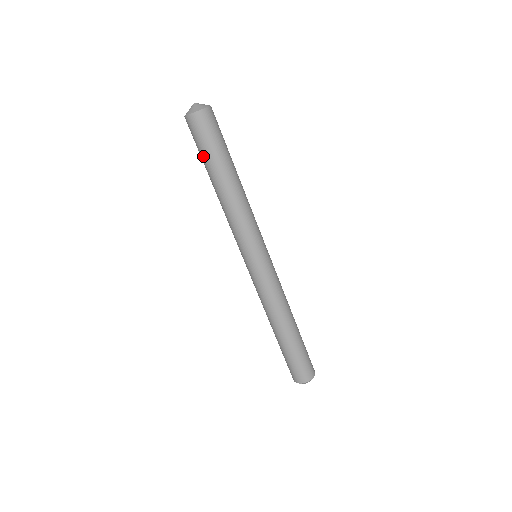
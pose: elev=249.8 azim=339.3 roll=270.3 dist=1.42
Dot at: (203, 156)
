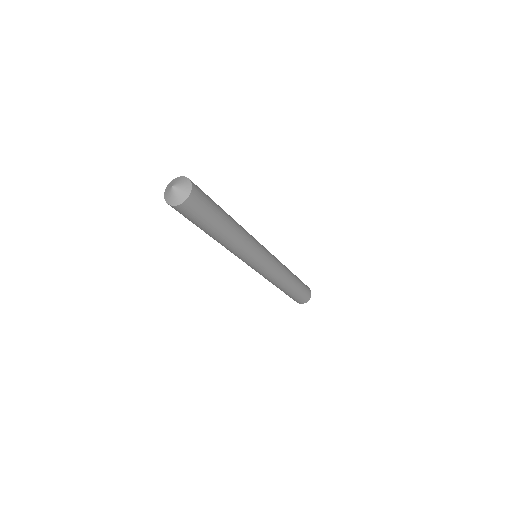
Dot at: occluded
